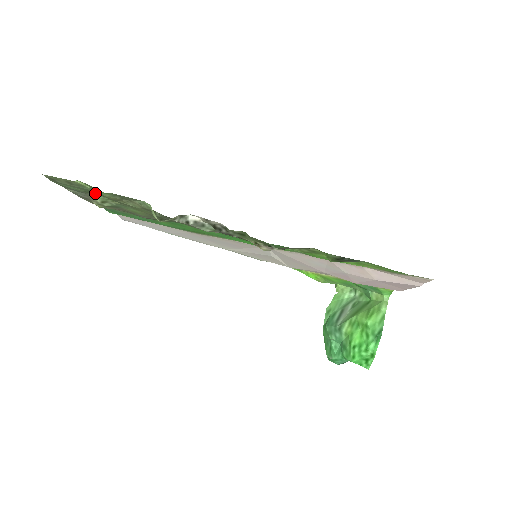
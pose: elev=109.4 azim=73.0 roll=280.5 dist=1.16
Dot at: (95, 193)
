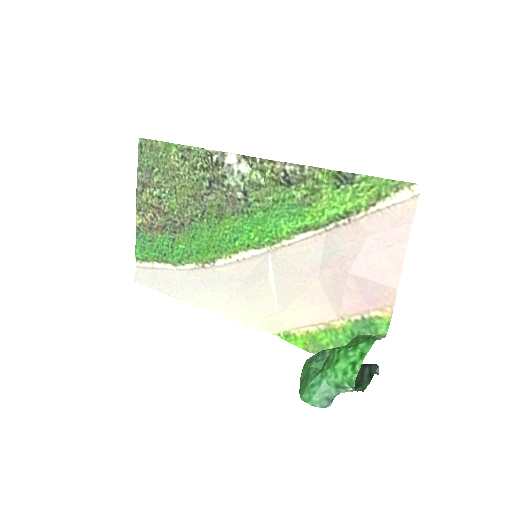
Dot at: (159, 168)
